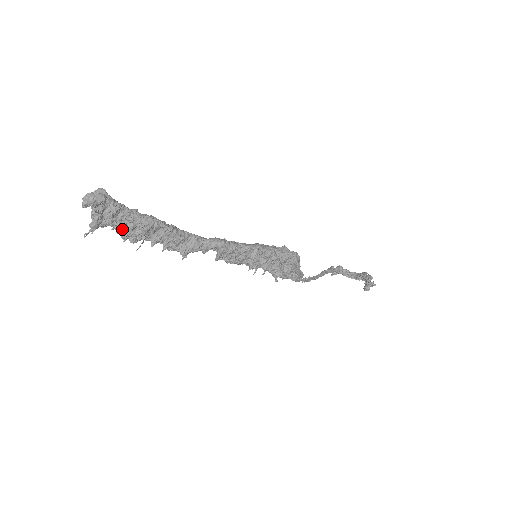
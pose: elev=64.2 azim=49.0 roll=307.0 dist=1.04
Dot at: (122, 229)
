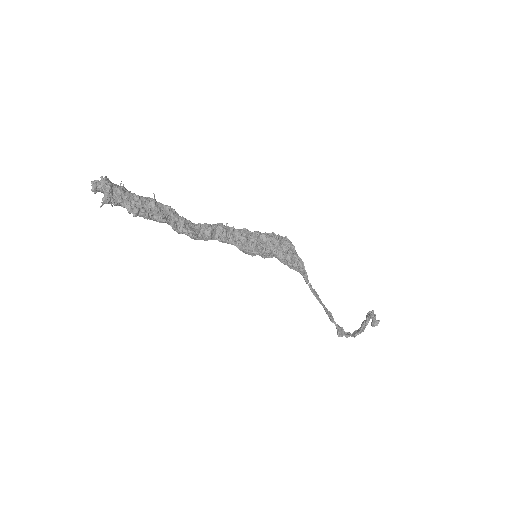
Dot at: (132, 205)
